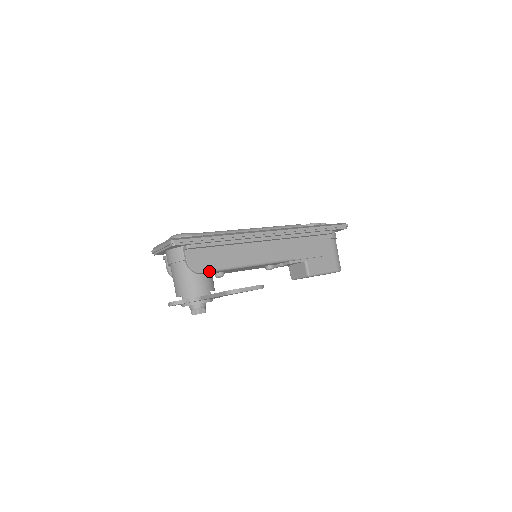
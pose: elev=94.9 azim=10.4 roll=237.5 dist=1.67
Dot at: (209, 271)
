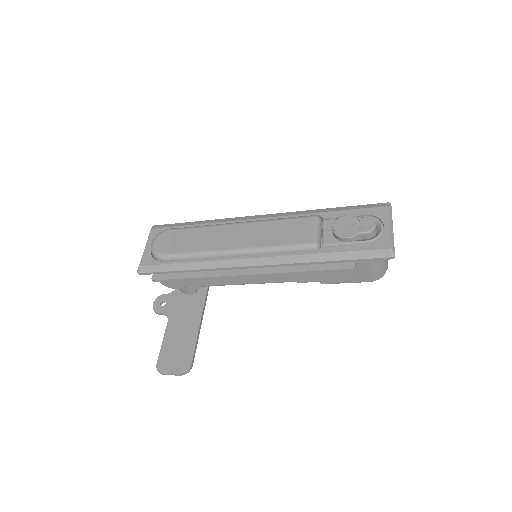
Dot at: (185, 287)
